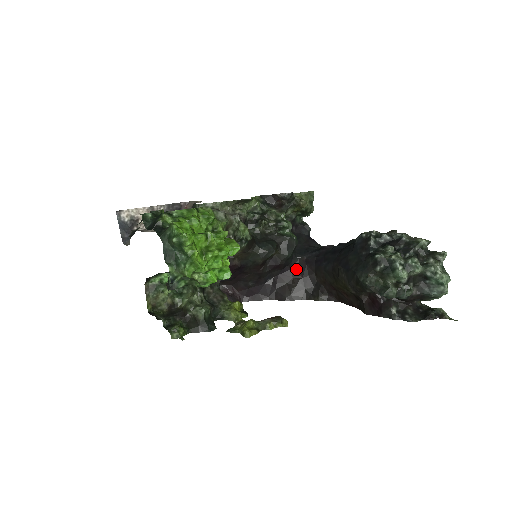
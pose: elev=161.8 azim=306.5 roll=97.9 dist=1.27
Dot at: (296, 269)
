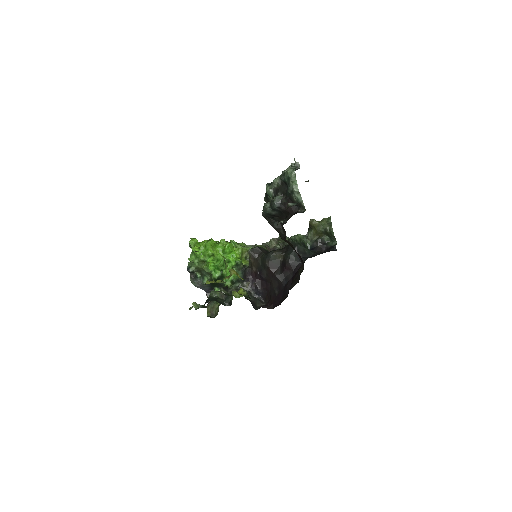
Dot at: occluded
